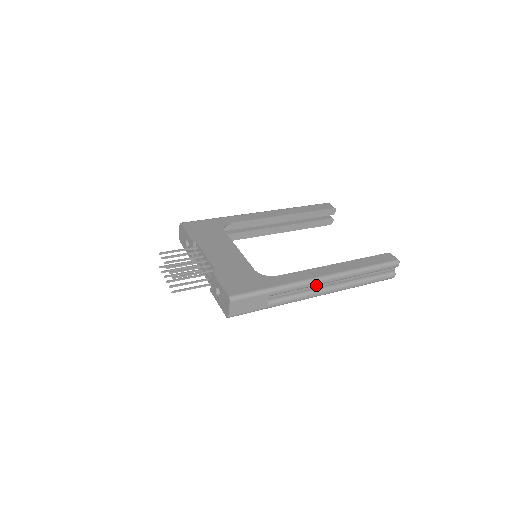
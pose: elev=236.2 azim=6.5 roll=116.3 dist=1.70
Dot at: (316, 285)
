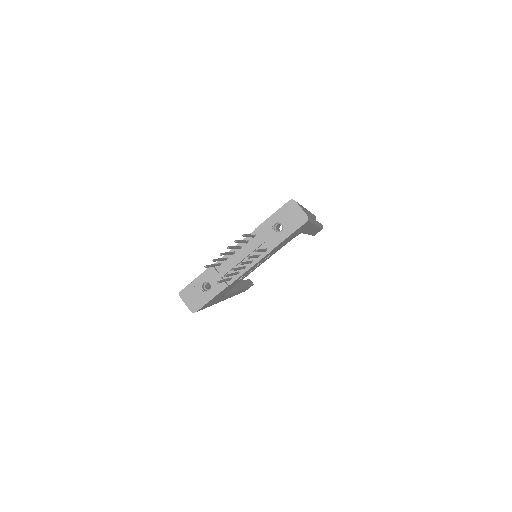
Dot at: occluded
